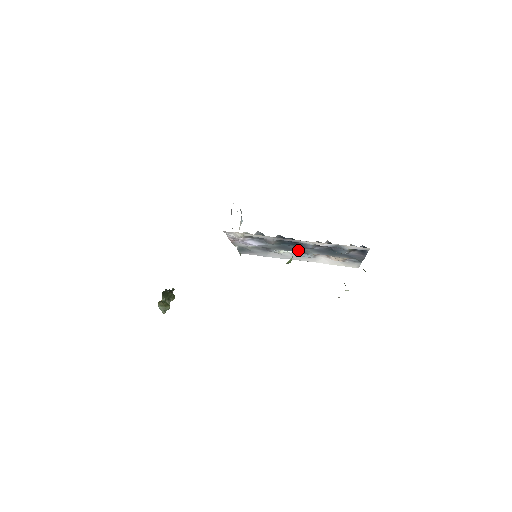
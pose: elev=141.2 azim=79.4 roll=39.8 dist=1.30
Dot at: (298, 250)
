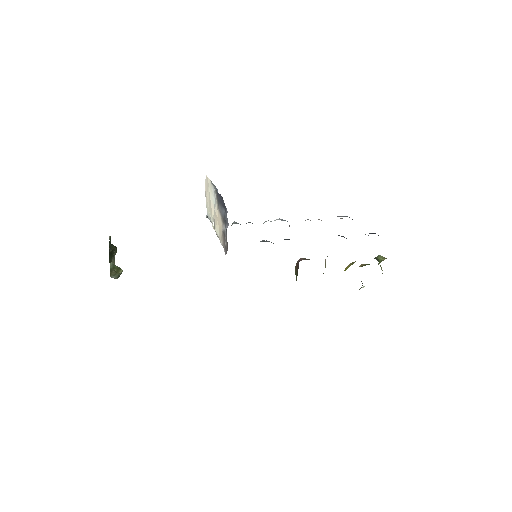
Dot at: occluded
